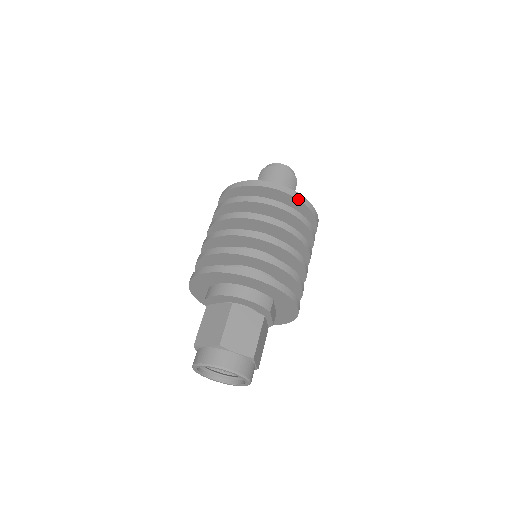
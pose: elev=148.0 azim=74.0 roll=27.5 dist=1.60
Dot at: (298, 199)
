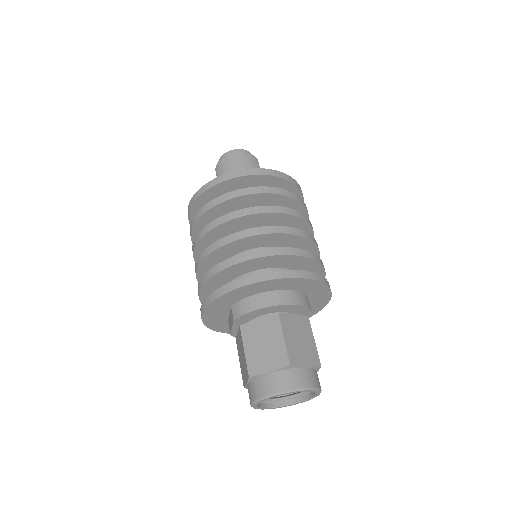
Dot at: (293, 183)
